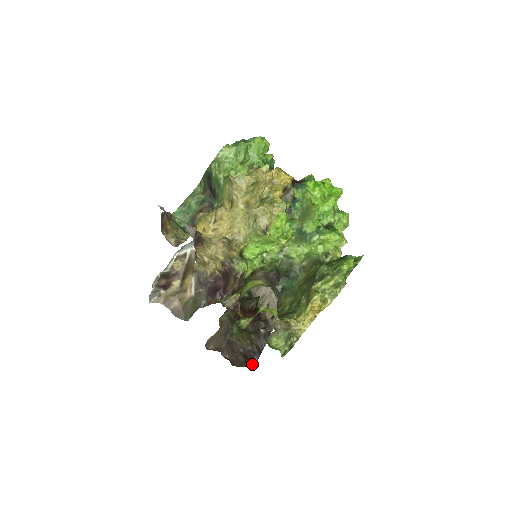
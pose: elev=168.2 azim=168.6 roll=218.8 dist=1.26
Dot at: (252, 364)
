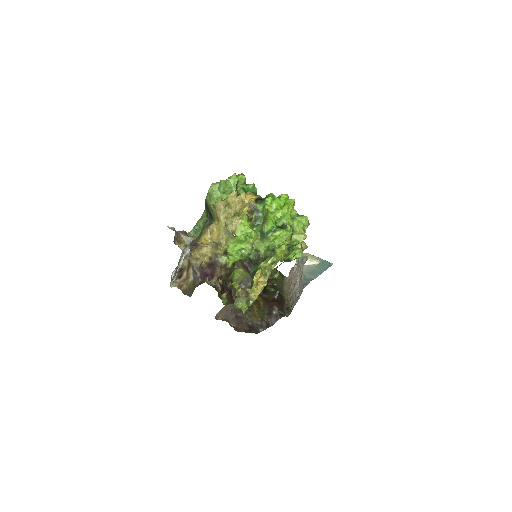
Dot at: (255, 332)
